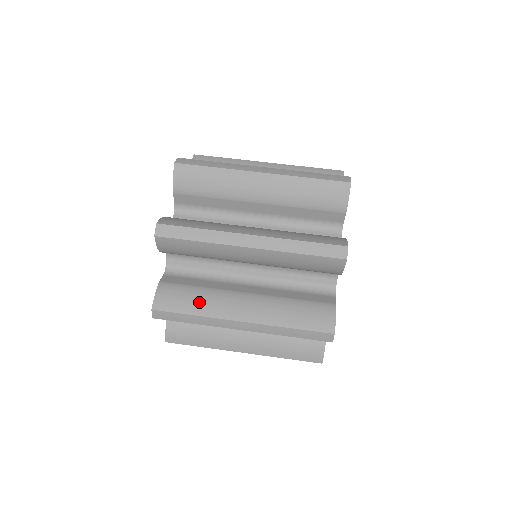
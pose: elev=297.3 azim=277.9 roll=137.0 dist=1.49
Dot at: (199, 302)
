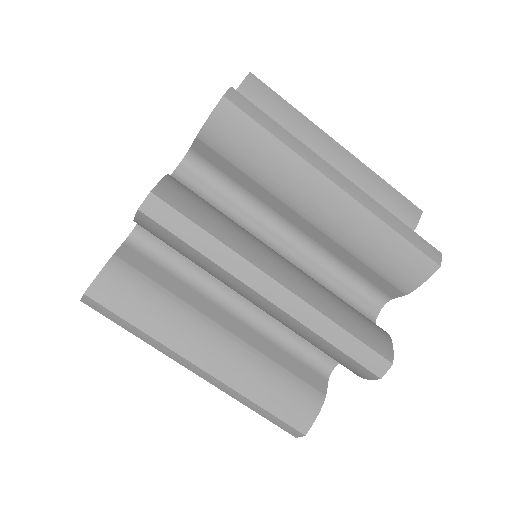
Dot at: occluded
